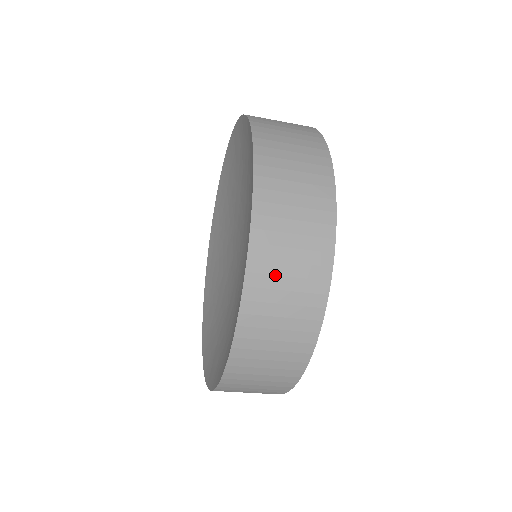
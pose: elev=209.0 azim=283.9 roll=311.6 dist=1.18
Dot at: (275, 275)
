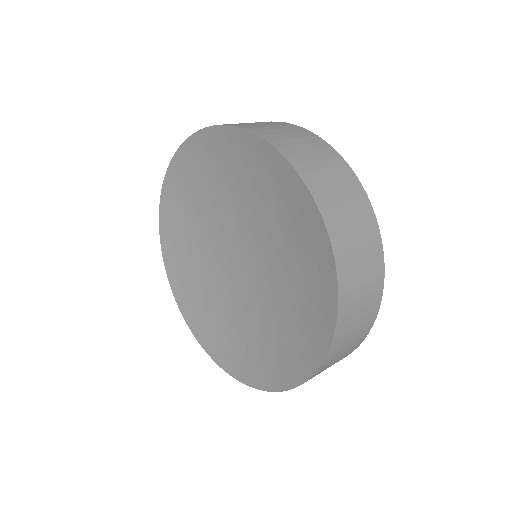
Dot at: occluded
